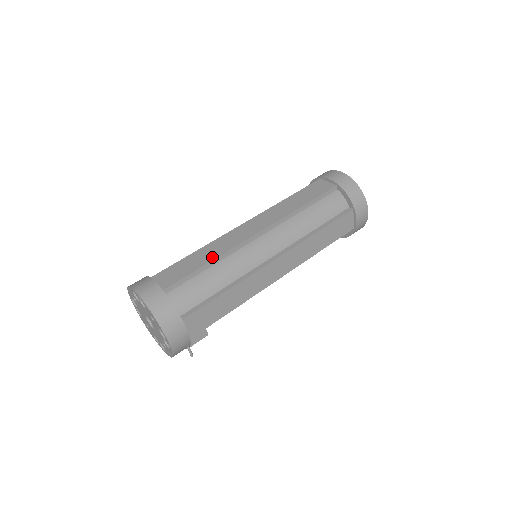
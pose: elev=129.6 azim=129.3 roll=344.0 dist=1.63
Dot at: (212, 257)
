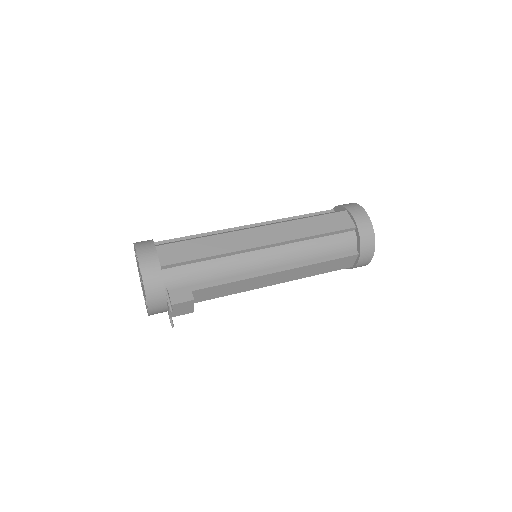
Dot at: (203, 235)
